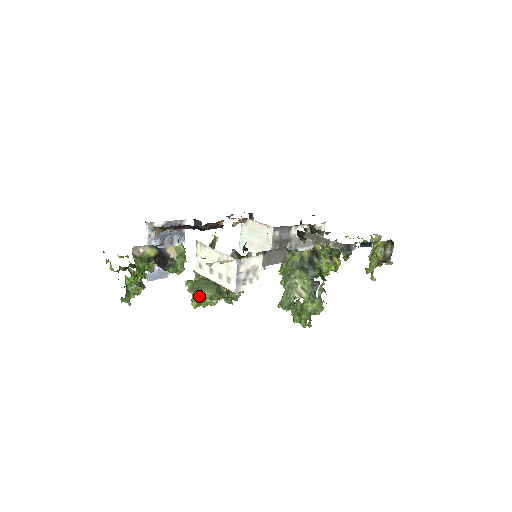
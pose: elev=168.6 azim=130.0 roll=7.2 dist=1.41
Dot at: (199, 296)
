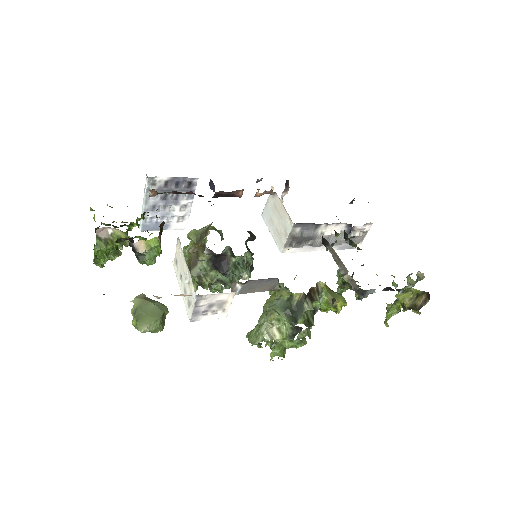
Dot at: (138, 326)
